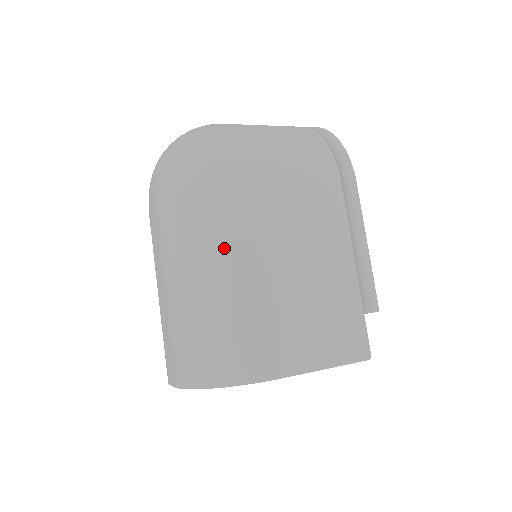
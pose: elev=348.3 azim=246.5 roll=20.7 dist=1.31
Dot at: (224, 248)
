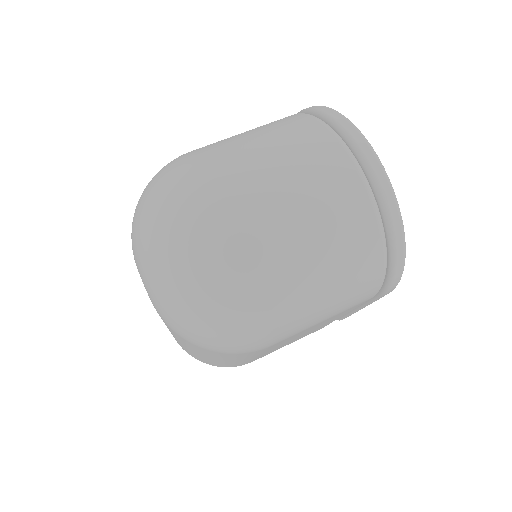
Dot at: occluded
